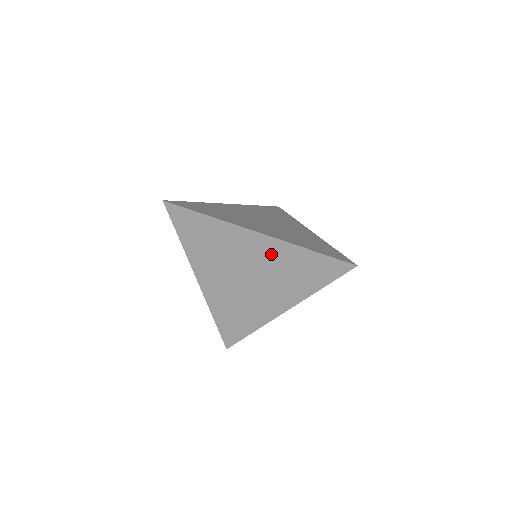
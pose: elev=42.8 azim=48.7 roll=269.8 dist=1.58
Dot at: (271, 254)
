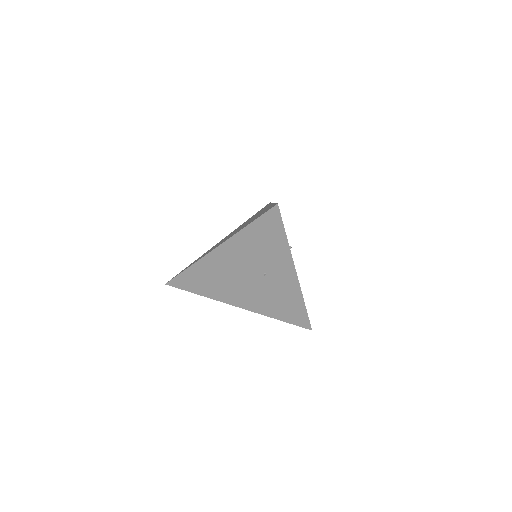
Dot at: (238, 252)
